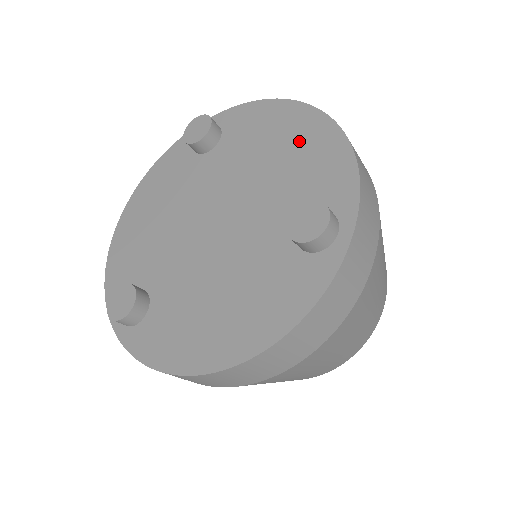
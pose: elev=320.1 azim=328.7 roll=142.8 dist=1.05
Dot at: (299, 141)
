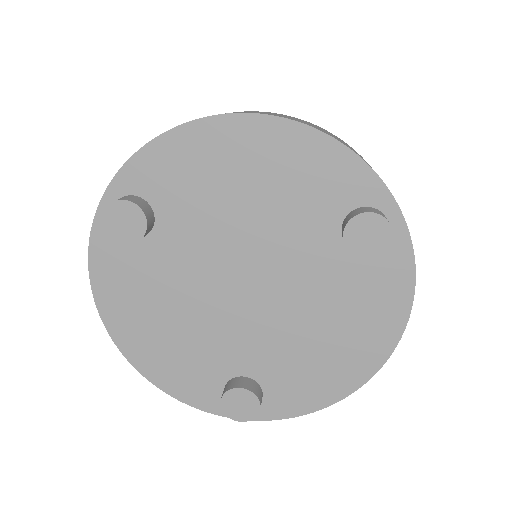
Dot at: (261, 160)
